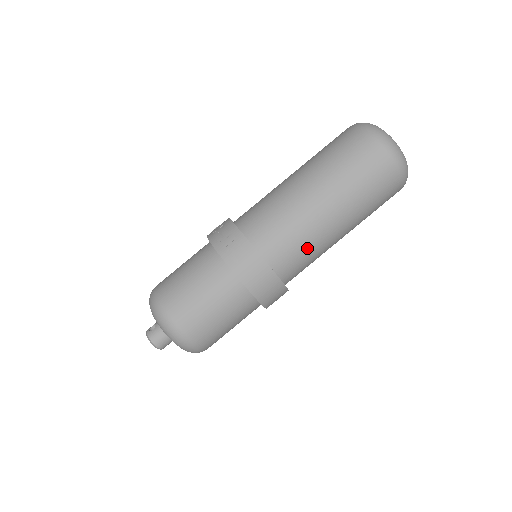
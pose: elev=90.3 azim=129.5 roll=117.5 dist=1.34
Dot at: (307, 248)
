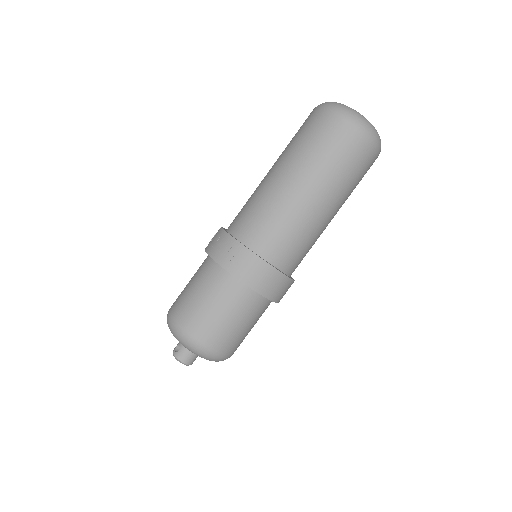
Dot at: (305, 241)
